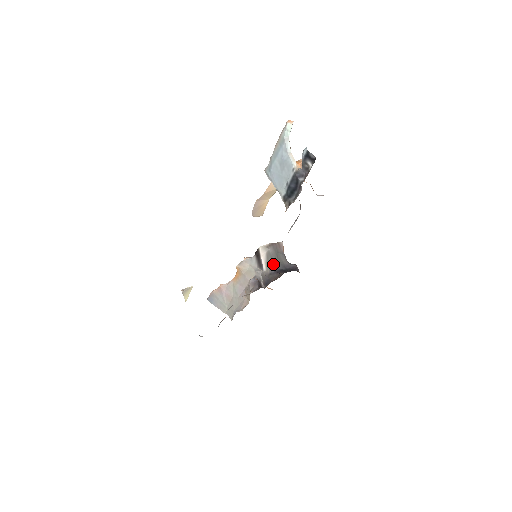
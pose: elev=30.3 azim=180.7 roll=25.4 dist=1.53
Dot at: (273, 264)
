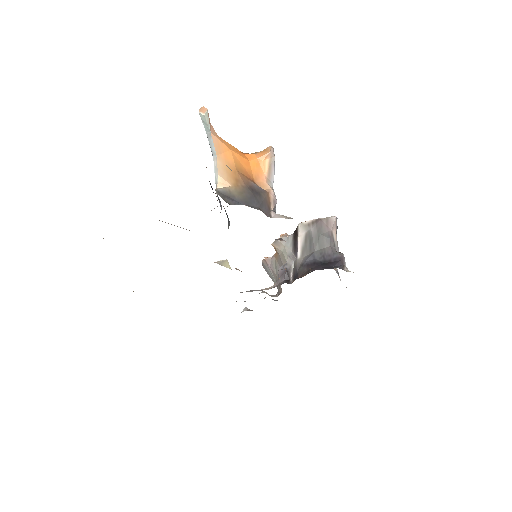
Dot at: (310, 250)
